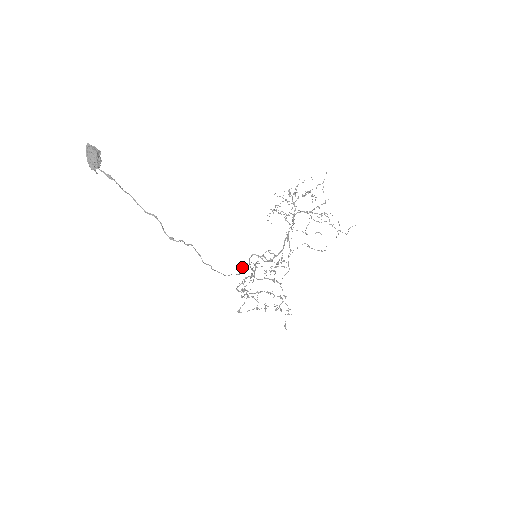
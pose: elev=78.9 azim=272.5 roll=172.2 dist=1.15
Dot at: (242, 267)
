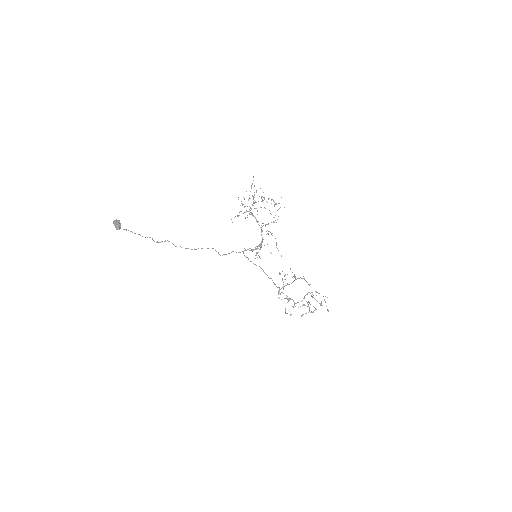
Dot at: (225, 254)
